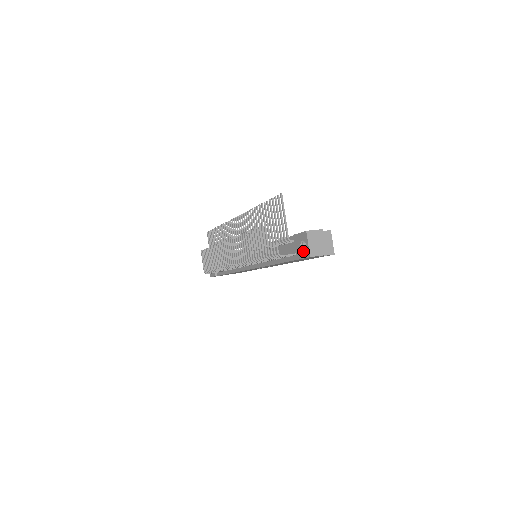
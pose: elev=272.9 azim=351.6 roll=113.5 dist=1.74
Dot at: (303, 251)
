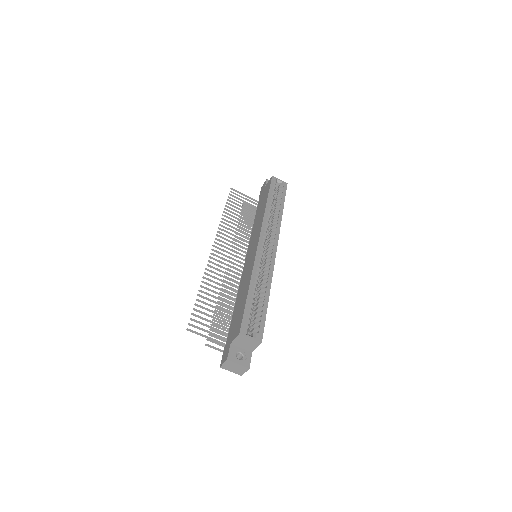
Dot at: occluded
